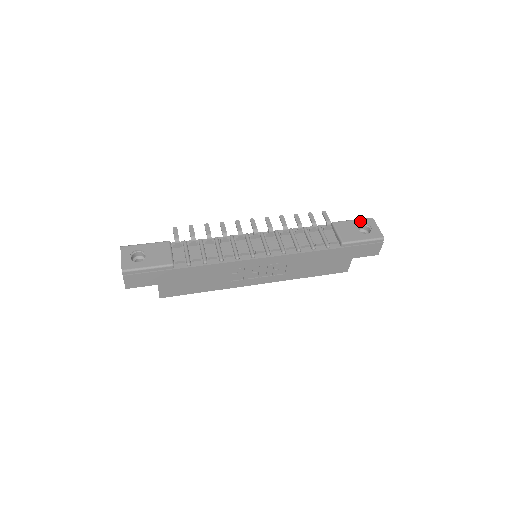
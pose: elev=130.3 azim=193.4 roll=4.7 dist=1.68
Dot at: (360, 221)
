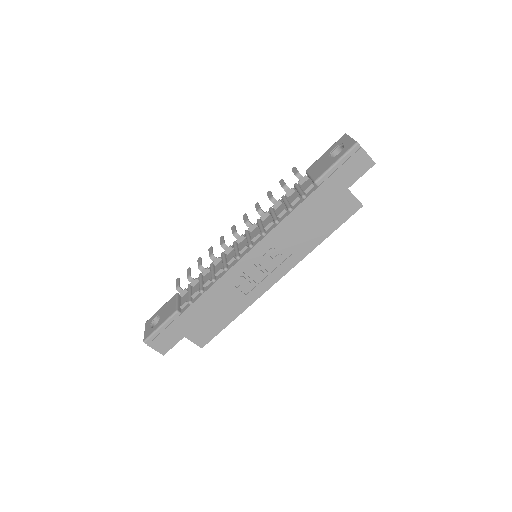
Dot at: (332, 147)
